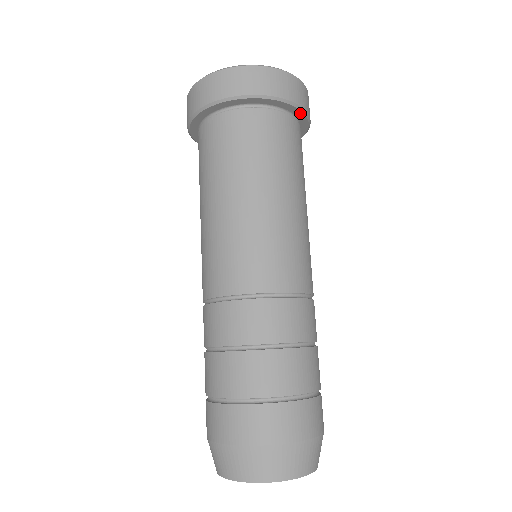
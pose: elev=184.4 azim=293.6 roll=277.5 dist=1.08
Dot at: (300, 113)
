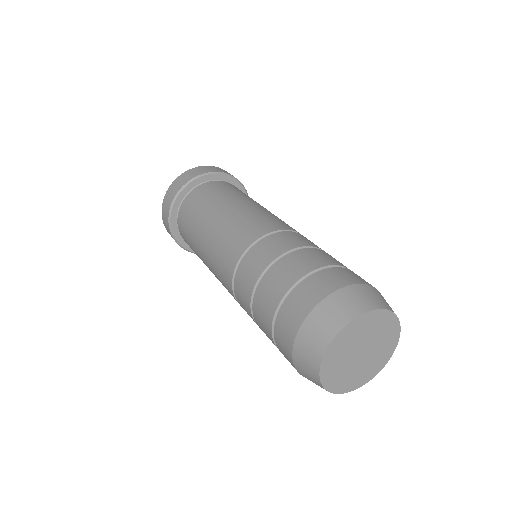
Dot at: occluded
